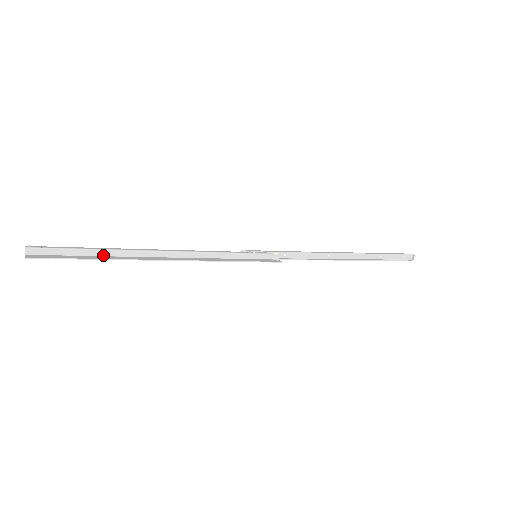
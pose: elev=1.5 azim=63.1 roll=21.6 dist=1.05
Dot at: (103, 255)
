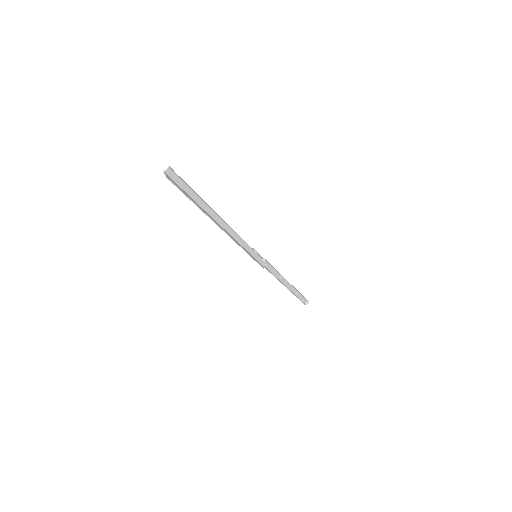
Dot at: (198, 203)
